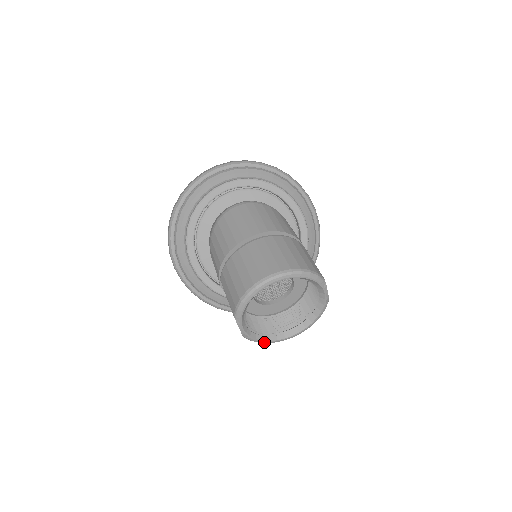
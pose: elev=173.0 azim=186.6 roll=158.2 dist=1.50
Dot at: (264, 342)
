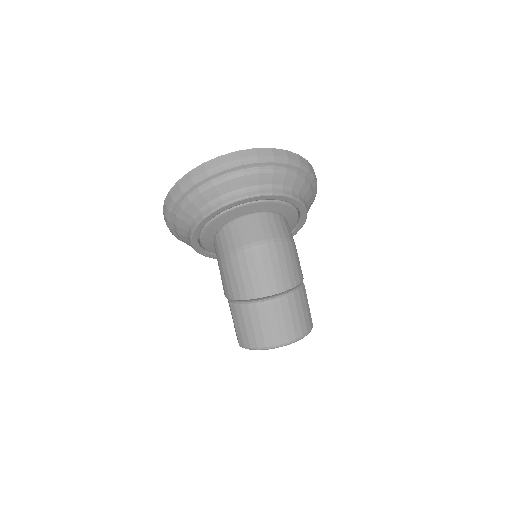
Dot at: occluded
